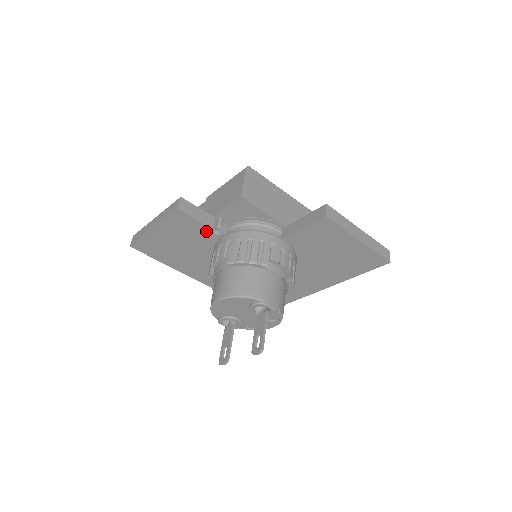
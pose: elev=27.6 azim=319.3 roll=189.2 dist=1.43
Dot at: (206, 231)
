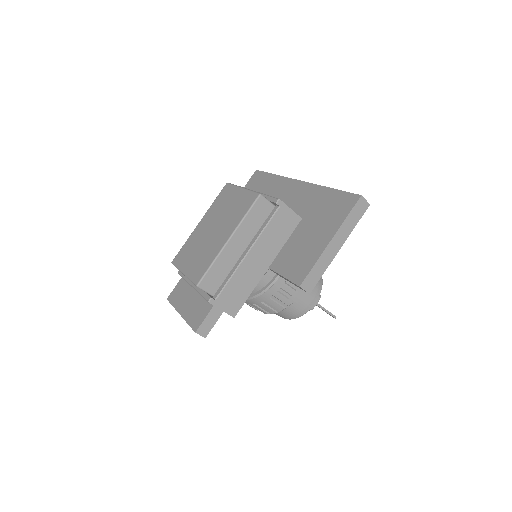
Dot at: occluded
